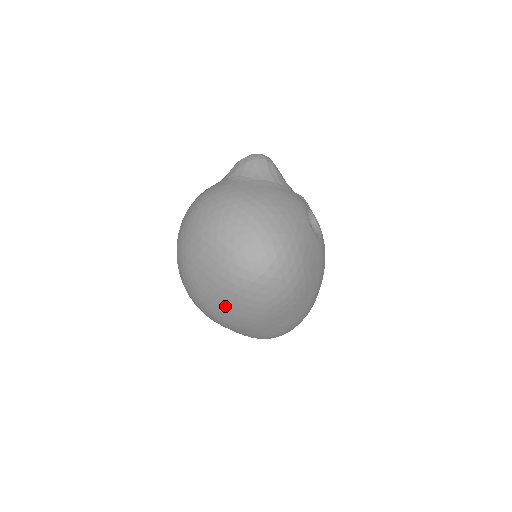
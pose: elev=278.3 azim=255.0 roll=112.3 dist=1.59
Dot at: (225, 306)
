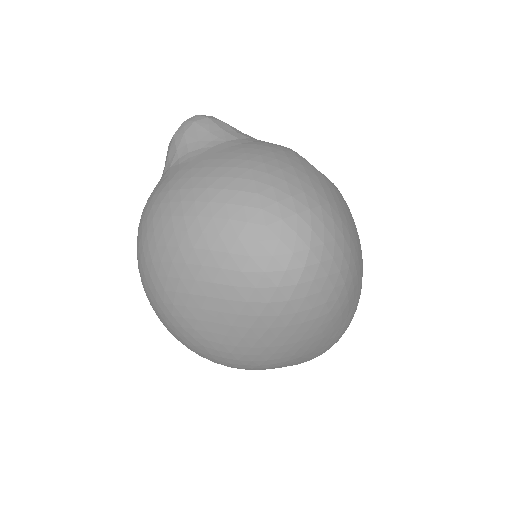
Dot at: (266, 341)
